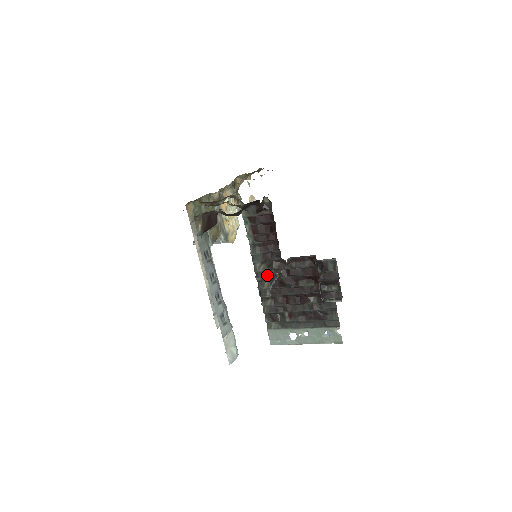
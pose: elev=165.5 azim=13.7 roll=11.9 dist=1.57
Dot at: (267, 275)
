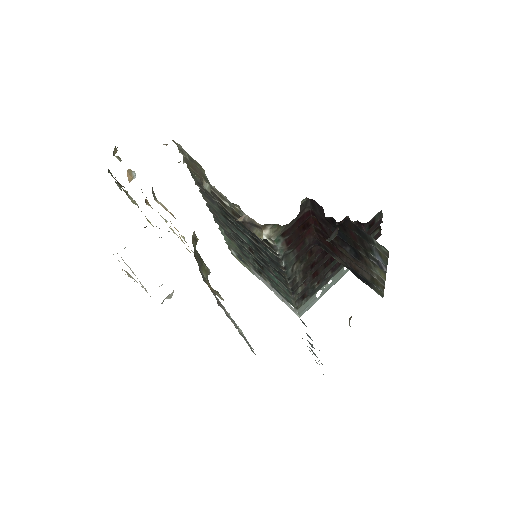
Dot at: (300, 270)
